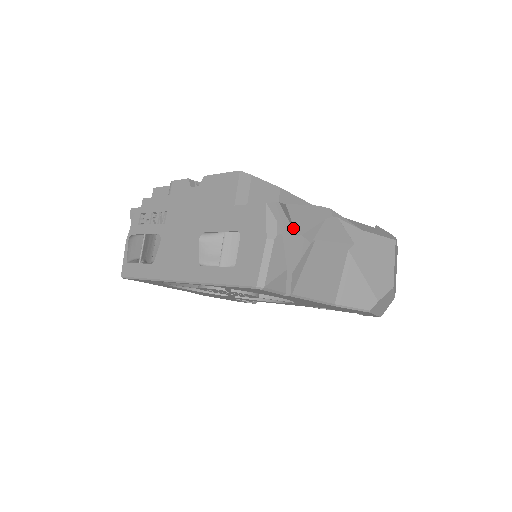
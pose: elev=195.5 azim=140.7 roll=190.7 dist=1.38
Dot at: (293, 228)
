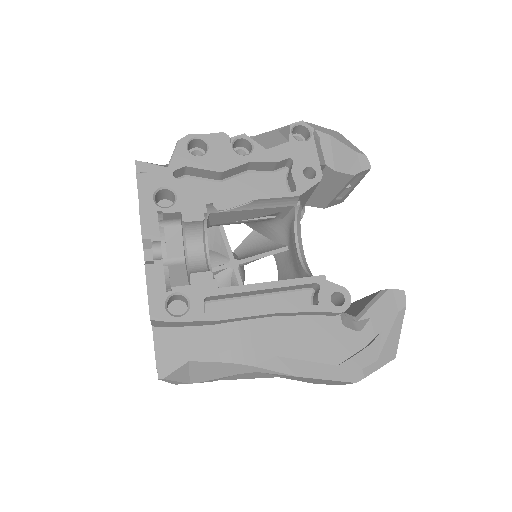
Dot at: (186, 381)
